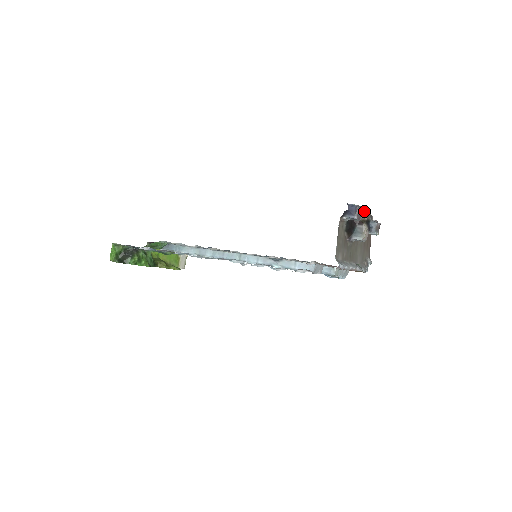
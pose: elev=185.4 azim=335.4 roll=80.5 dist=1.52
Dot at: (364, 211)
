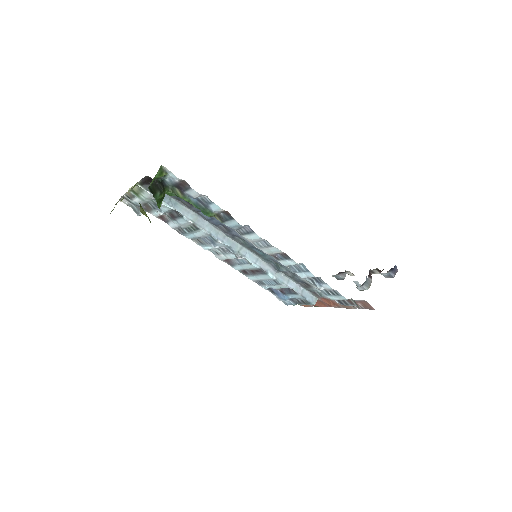
Dot at: occluded
